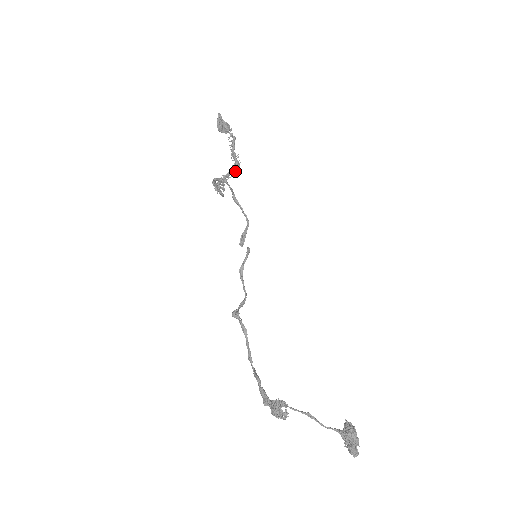
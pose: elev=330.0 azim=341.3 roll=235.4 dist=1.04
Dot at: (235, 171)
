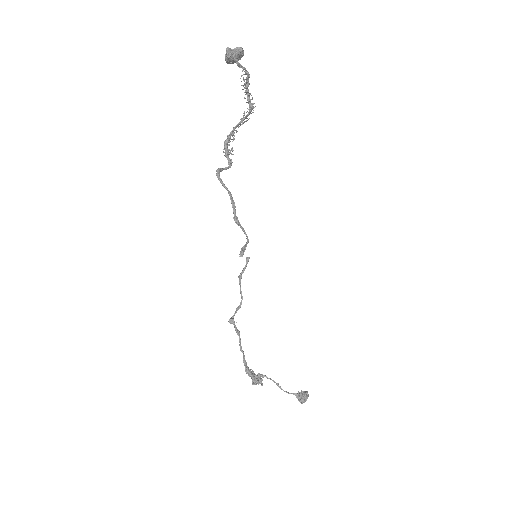
Dot at: (248, 119)
